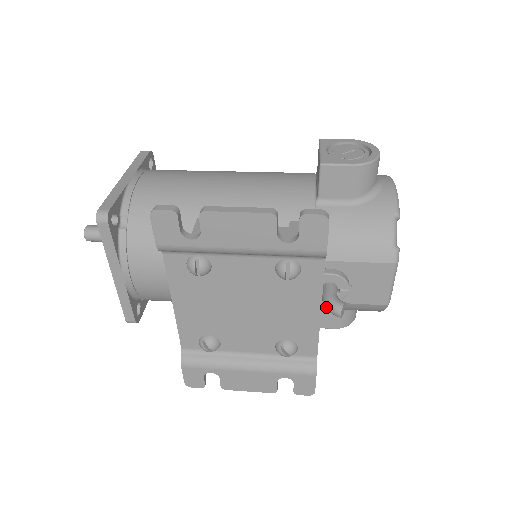
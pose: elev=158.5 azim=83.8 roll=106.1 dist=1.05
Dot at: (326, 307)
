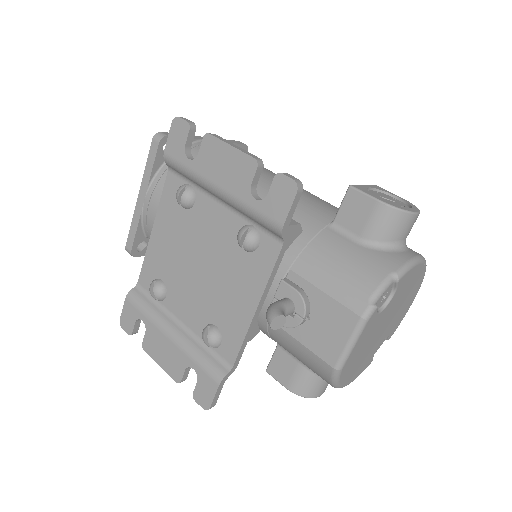
Dot at: occluded
